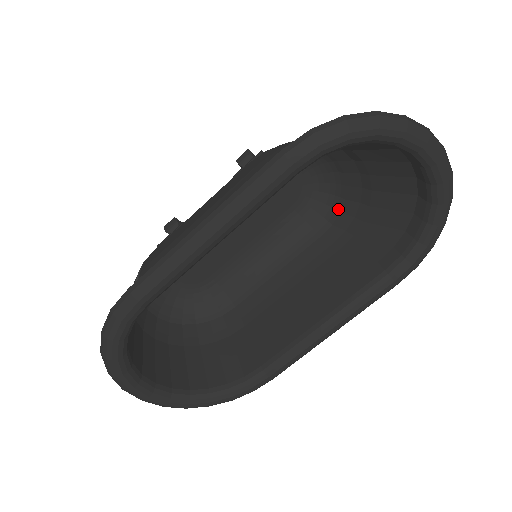
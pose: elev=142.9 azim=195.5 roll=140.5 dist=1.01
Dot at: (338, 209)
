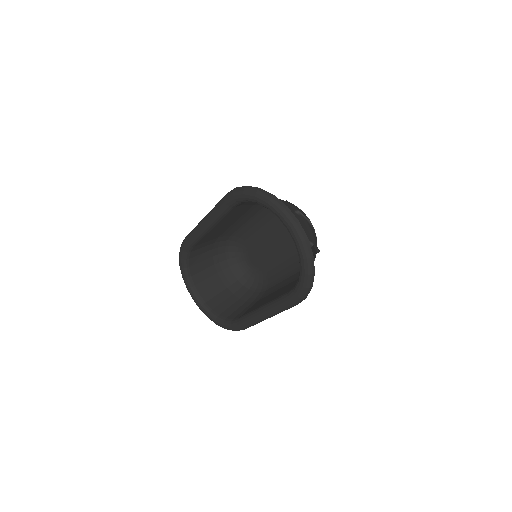
Dot at: occluded
